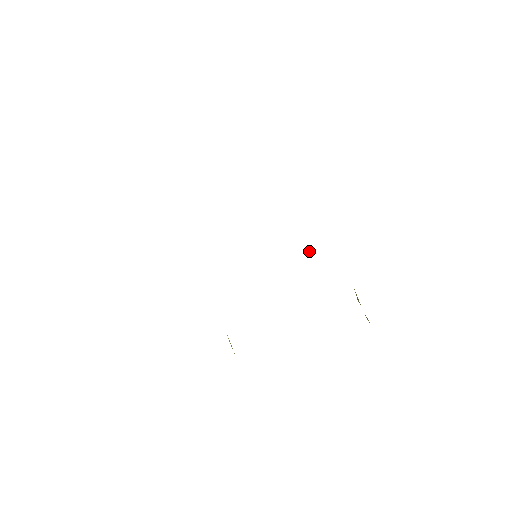
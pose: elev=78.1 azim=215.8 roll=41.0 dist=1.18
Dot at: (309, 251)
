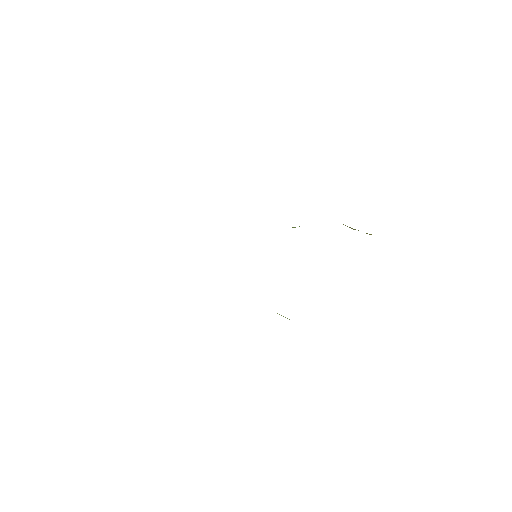
Dot at: occluded
